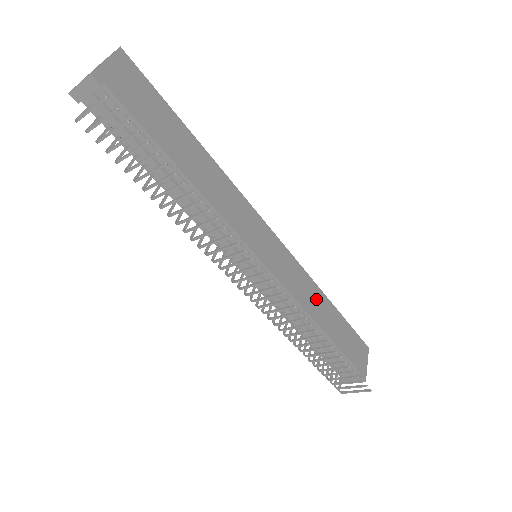
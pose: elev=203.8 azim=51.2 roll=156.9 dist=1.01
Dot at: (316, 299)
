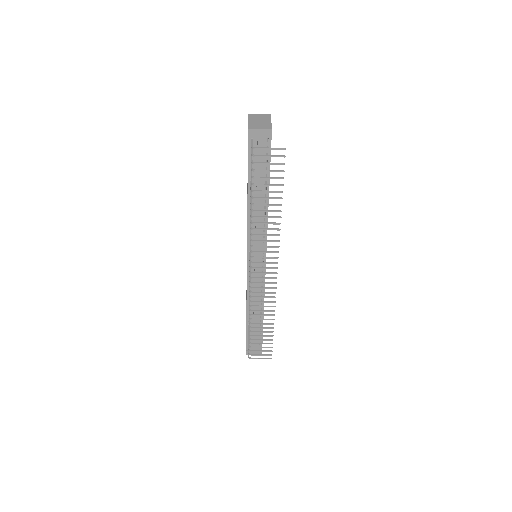
Dot at: occluded
